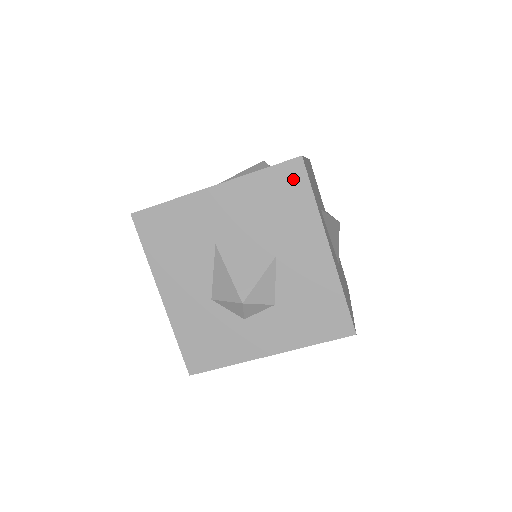
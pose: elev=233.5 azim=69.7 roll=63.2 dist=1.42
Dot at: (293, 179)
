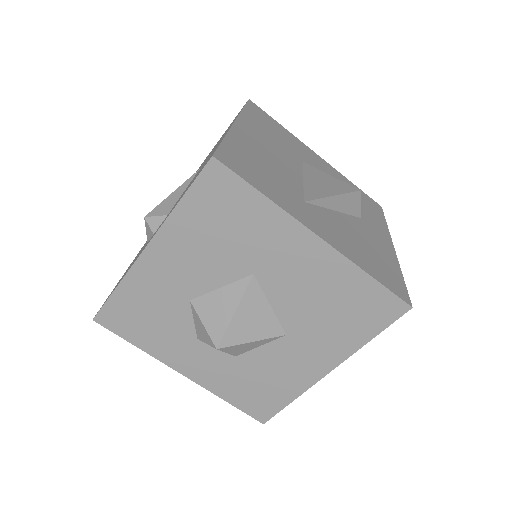
Dot at: (381, 312)
